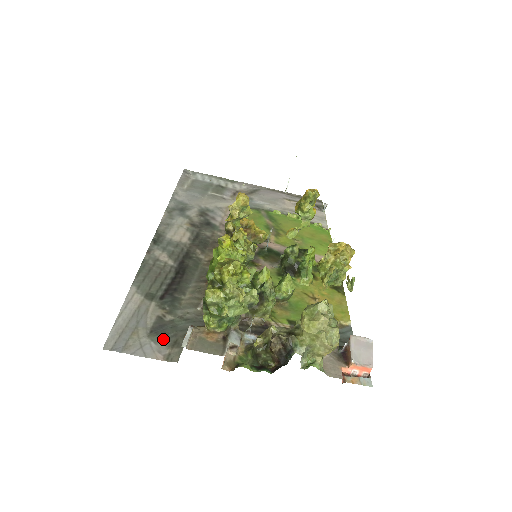
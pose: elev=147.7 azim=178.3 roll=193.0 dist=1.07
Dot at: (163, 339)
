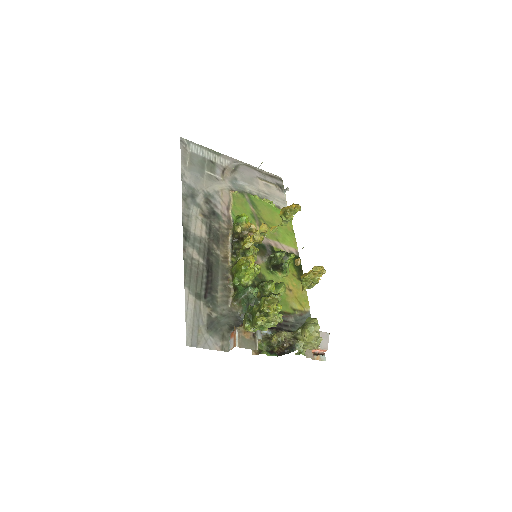
Dot at: (216, 334)
